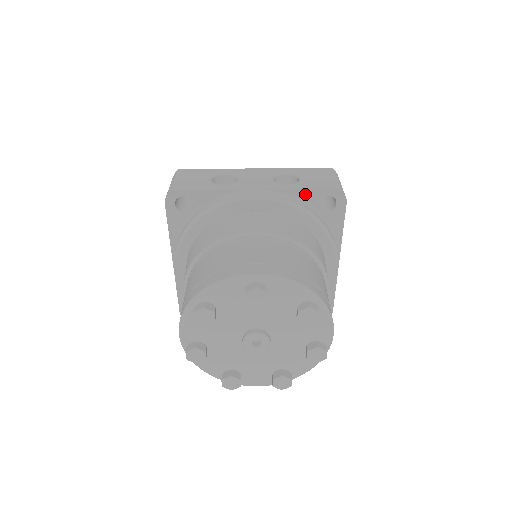
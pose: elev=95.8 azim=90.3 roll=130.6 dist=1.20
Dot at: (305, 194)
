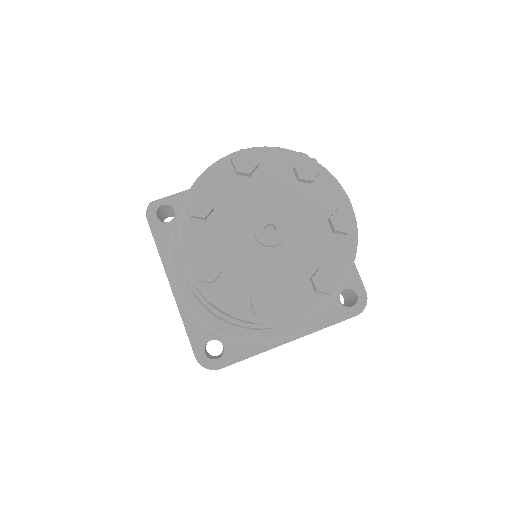
Dot at: occluded
